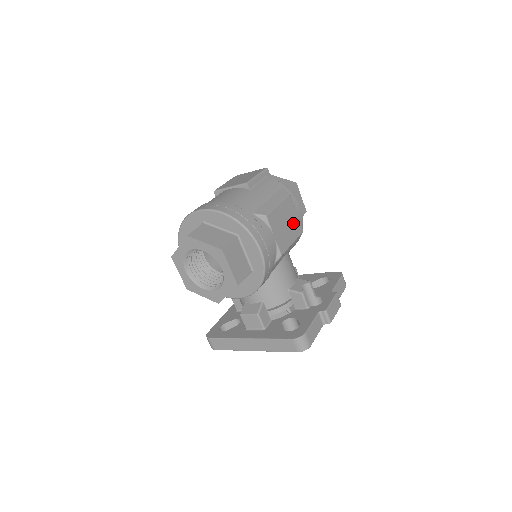
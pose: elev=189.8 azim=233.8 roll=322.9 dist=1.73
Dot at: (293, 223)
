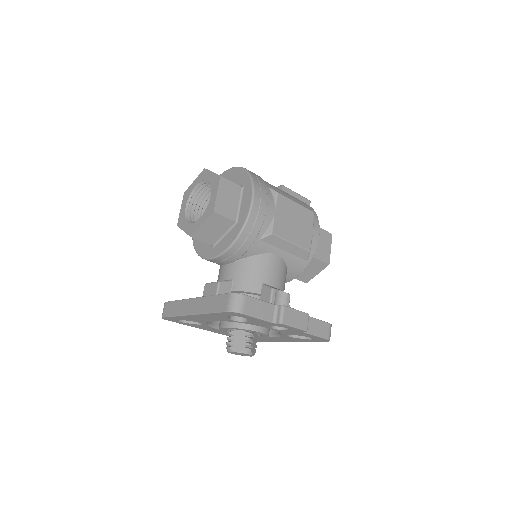
Dot at: (303, 232)
